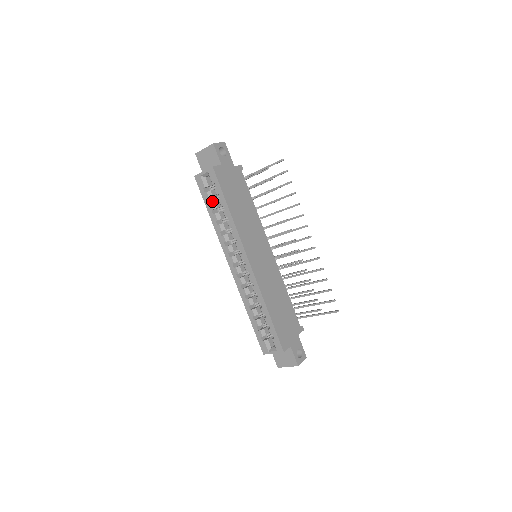
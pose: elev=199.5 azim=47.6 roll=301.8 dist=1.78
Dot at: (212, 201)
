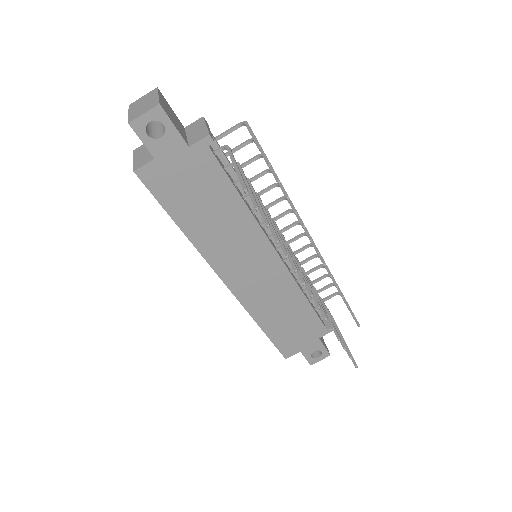
Dot at: occluded
